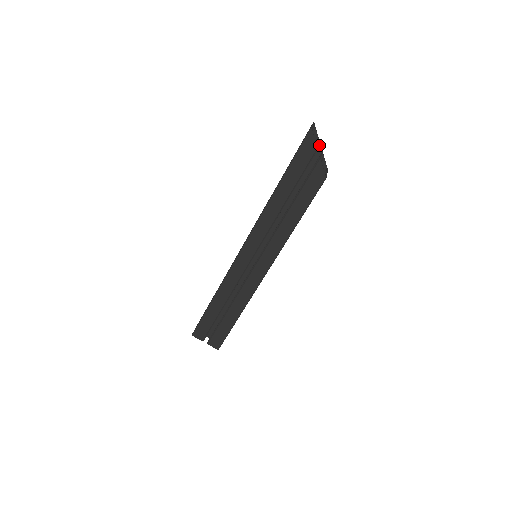
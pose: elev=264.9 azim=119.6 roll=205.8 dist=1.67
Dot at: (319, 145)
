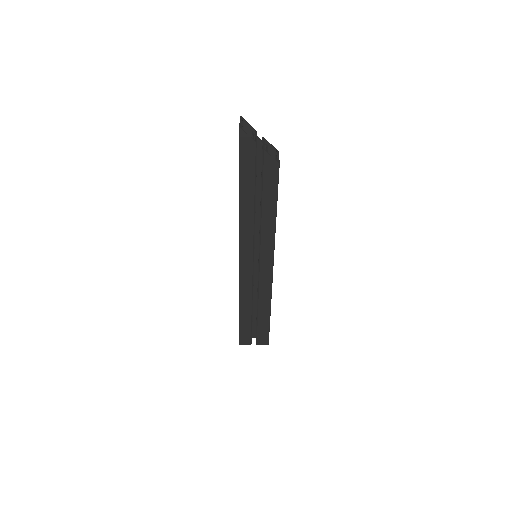
Dot at: occluded
